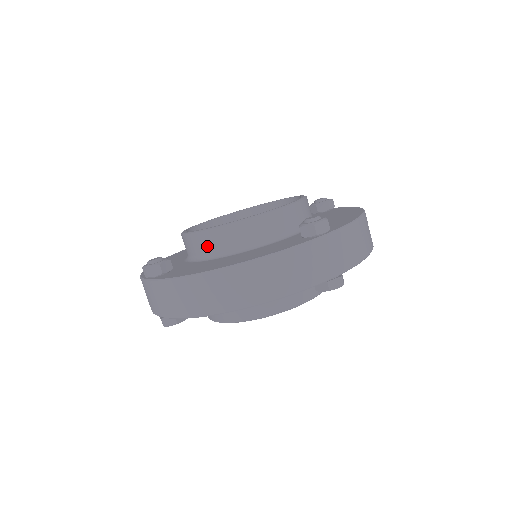
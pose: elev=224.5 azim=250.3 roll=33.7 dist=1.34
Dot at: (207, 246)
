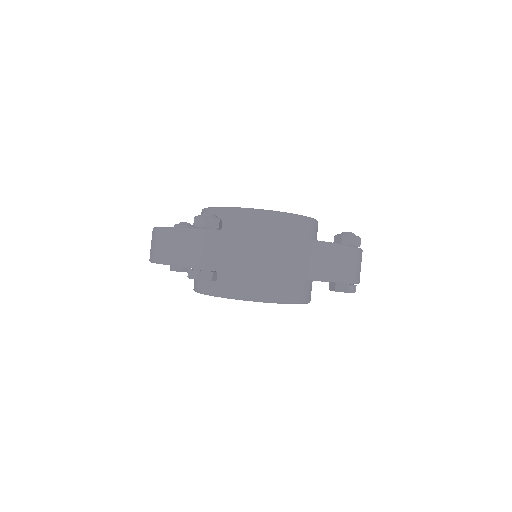
Dot at: (253, 223)
